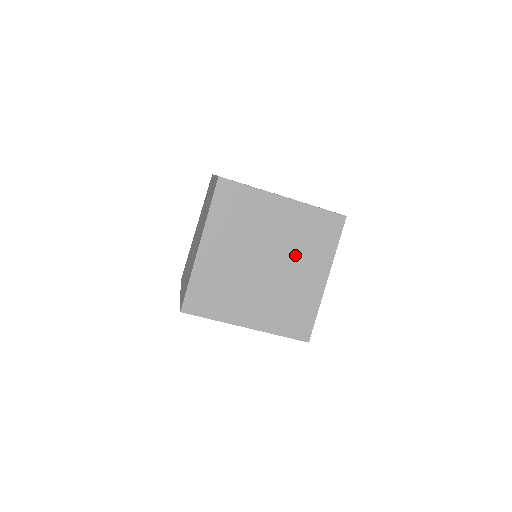
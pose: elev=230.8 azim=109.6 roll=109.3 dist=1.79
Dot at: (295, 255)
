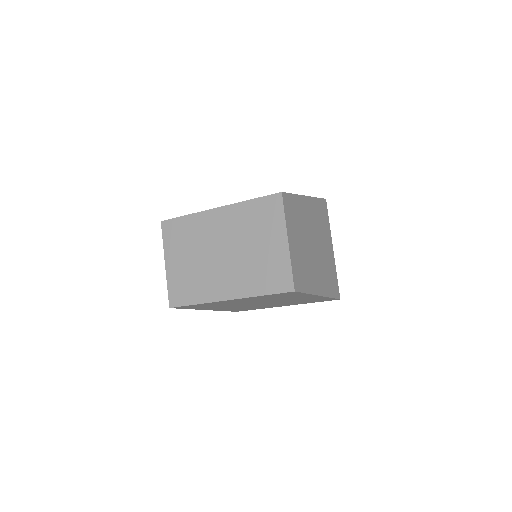
Dot at: occluded
